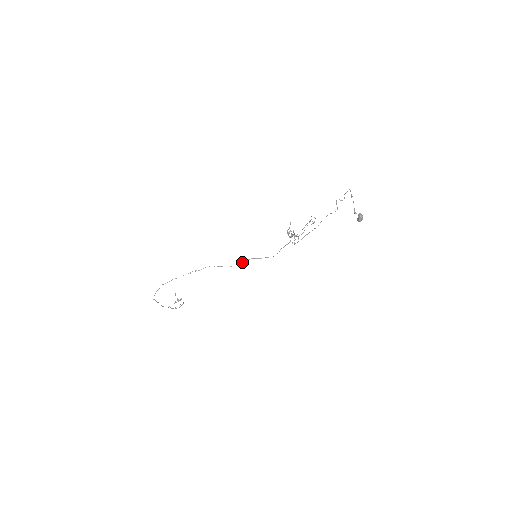
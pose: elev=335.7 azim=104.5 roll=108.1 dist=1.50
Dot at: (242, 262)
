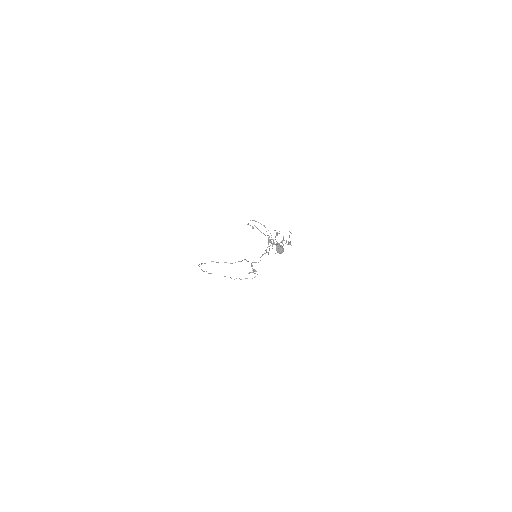
Dot at: (240, 261)
